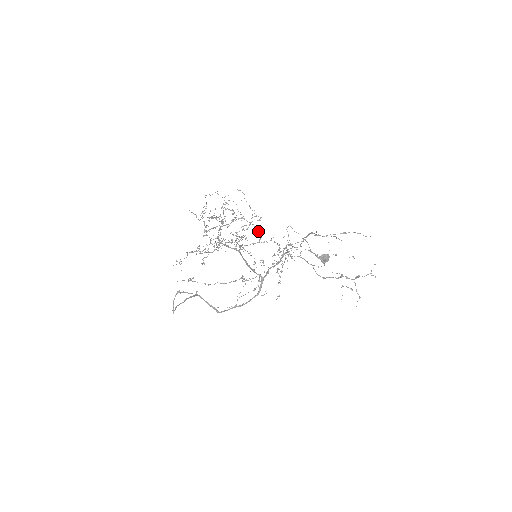
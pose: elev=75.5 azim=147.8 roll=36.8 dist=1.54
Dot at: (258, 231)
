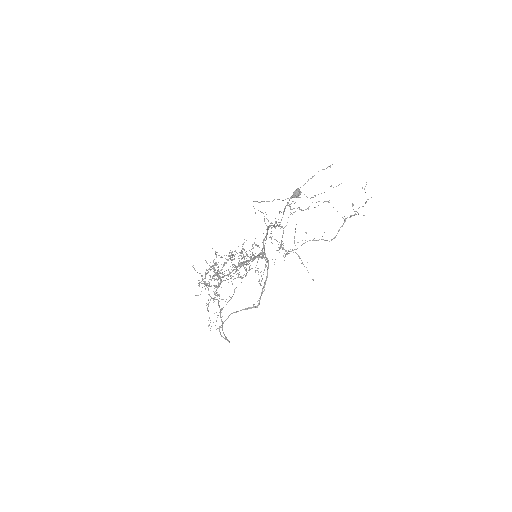
Dot at: (259, 257)
